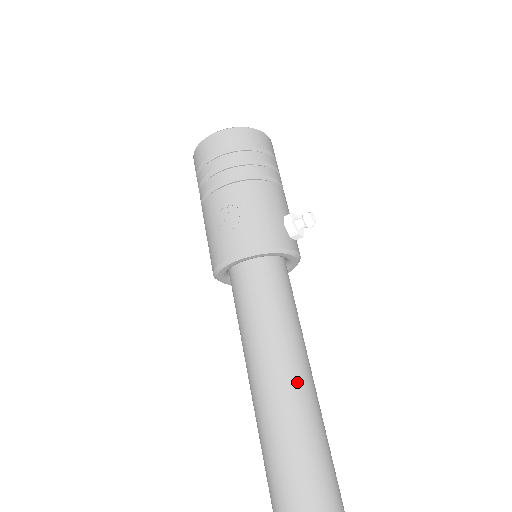
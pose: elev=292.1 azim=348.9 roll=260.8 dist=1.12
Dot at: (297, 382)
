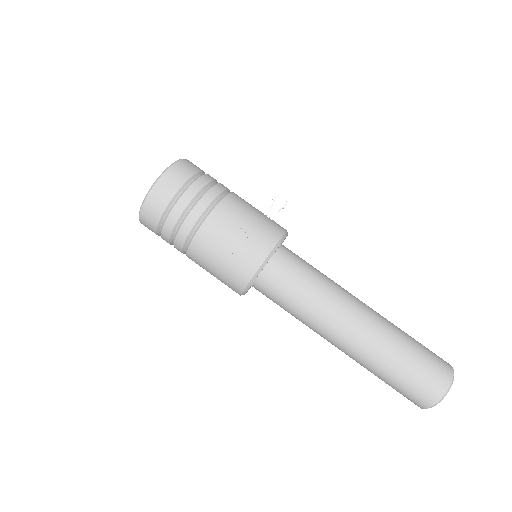
Dot at: (366, 311)
